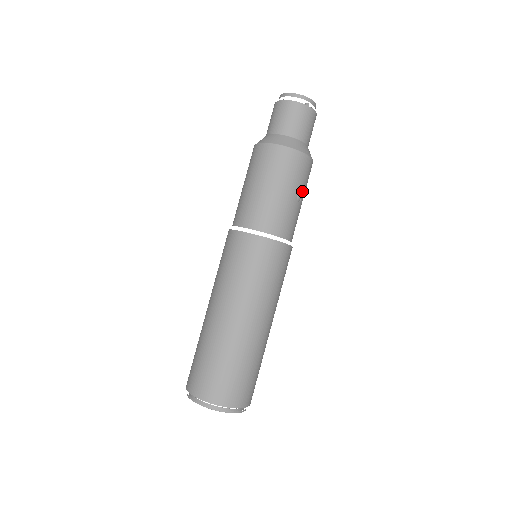
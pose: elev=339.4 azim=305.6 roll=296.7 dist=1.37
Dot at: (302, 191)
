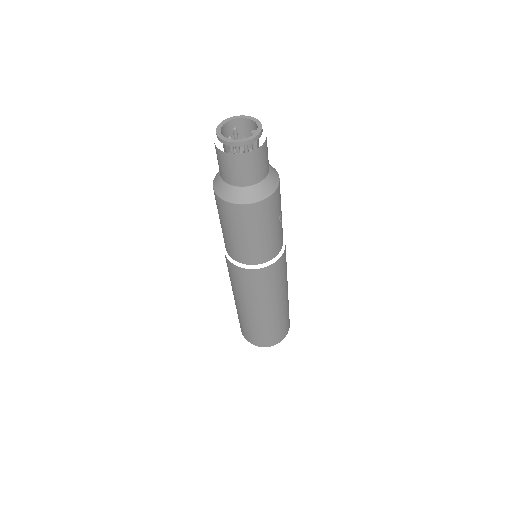
Dot at: (280, 210)
